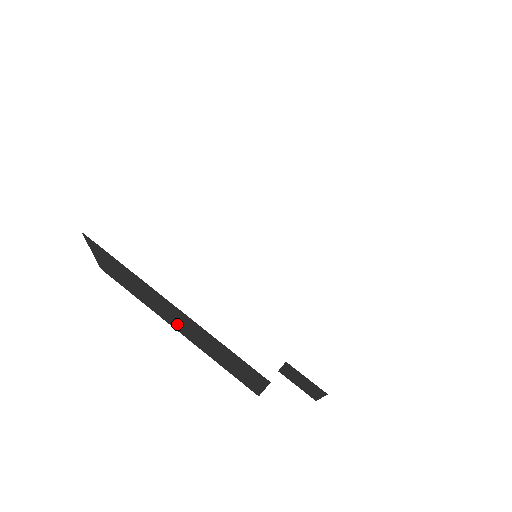
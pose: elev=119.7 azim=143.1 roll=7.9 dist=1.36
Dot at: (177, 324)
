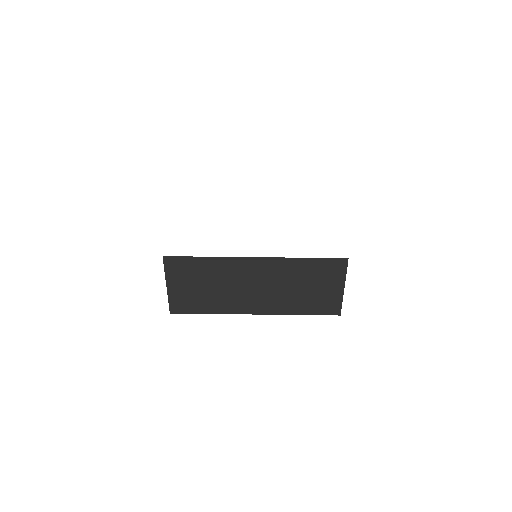
Dot at: occluded
